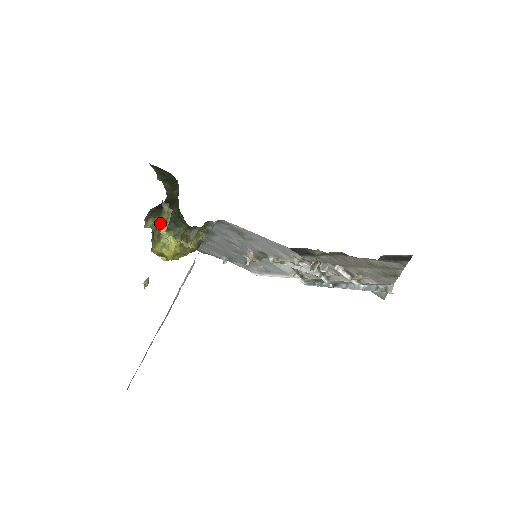
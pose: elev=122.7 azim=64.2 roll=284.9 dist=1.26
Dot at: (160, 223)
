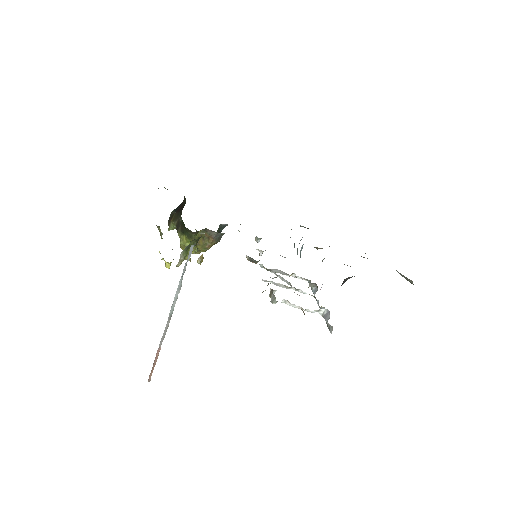
Dot at: (176, 228)
